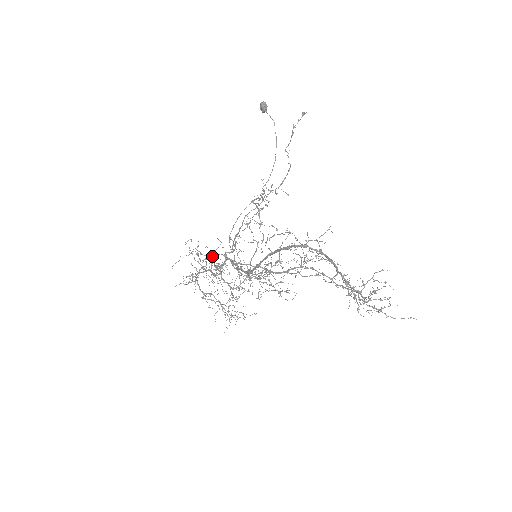
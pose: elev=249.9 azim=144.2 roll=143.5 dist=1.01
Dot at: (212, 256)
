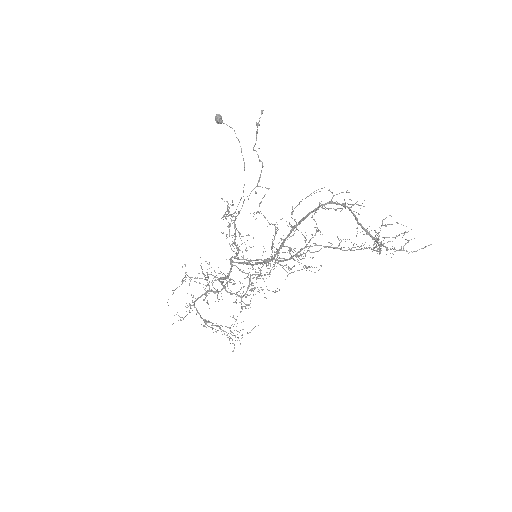
Dot at: (218, 267)
